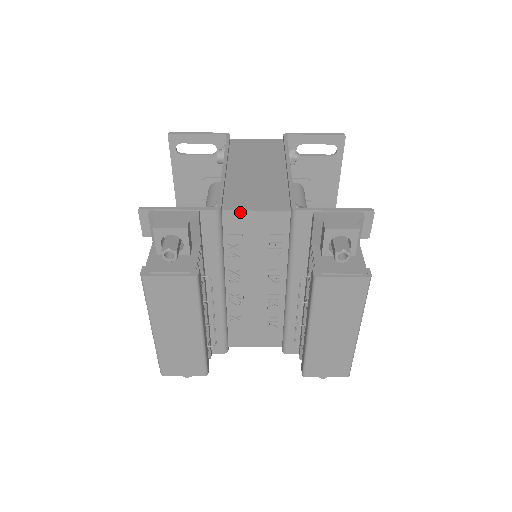
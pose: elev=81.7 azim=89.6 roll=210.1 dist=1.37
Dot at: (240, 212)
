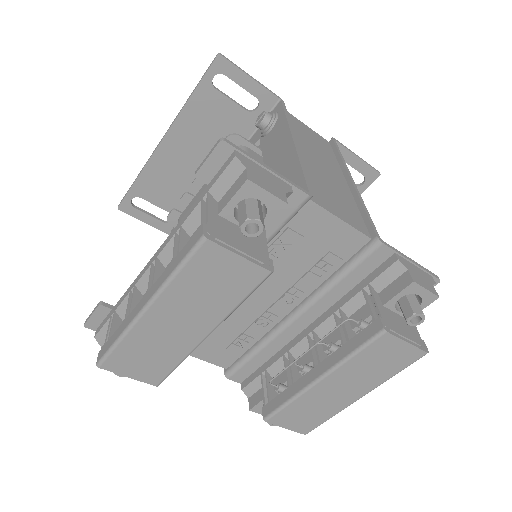
Dot at: (324, 211)
